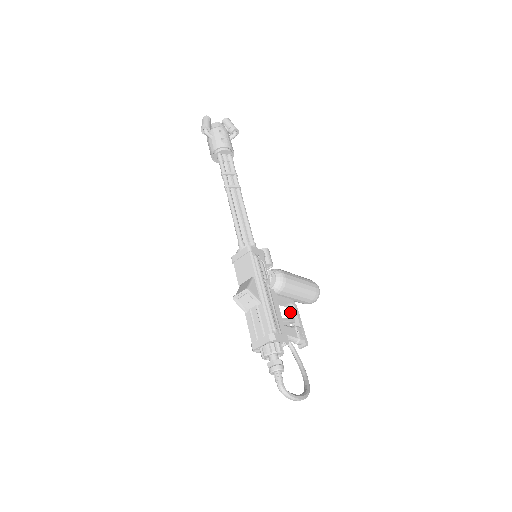
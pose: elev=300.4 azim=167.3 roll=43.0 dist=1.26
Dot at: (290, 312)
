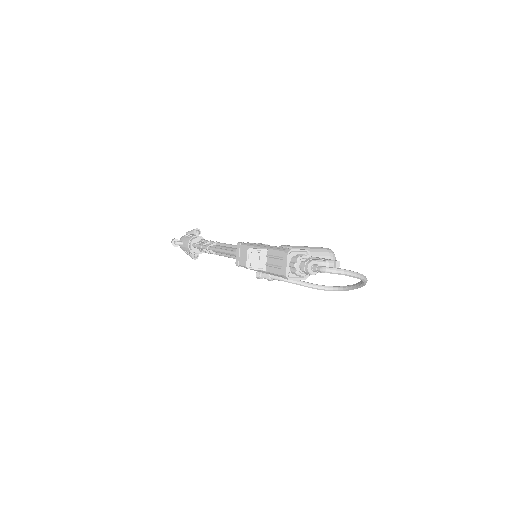
Dot at: occluded
